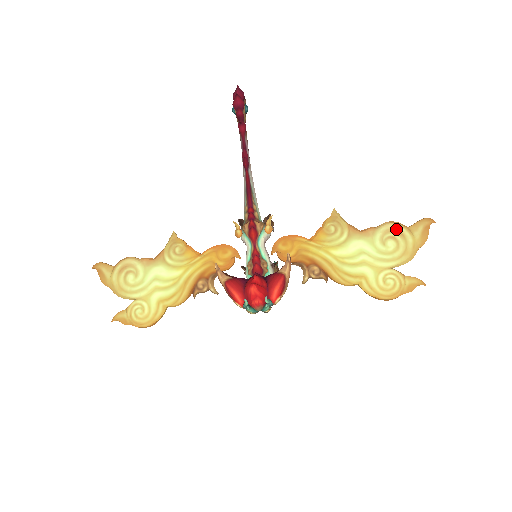
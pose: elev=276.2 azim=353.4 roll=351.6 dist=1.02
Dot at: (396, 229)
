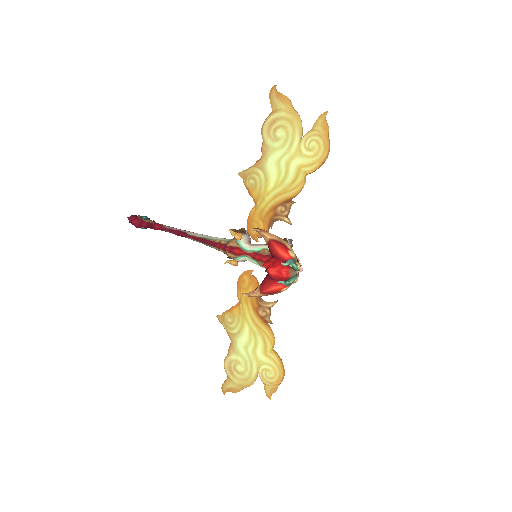
Dot at: (269, 124)
